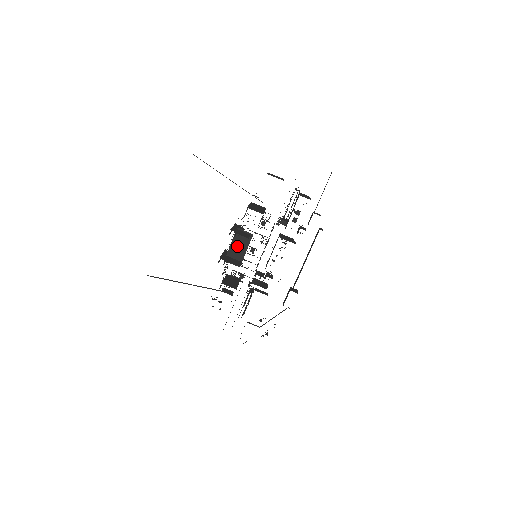
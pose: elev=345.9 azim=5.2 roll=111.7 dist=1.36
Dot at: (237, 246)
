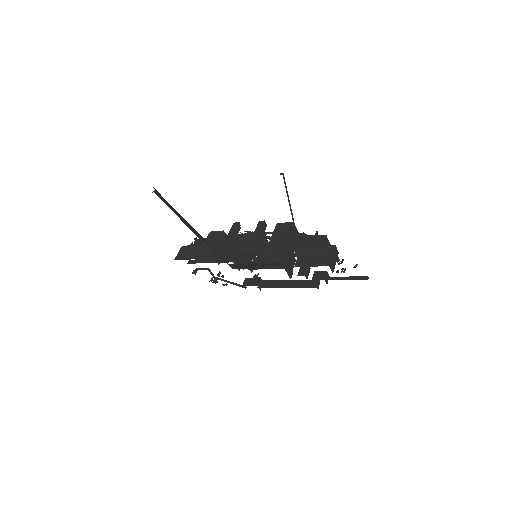
Dot at: occluded
